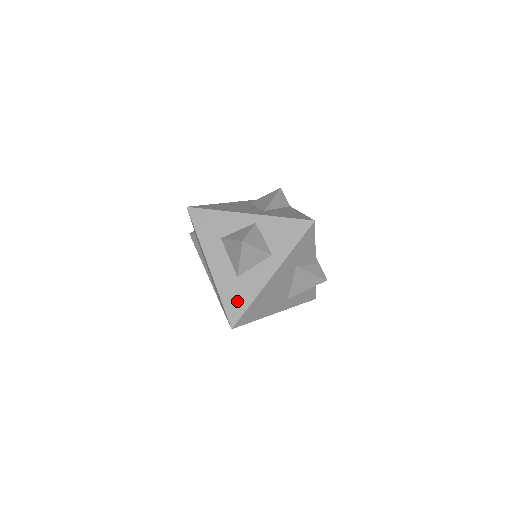
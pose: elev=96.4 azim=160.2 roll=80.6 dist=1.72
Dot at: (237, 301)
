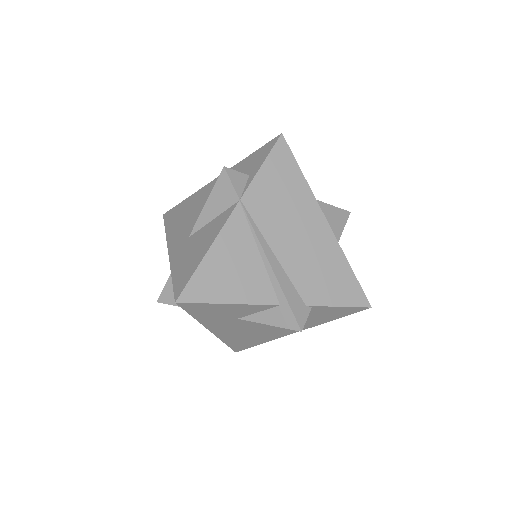
Dot at: occluded
